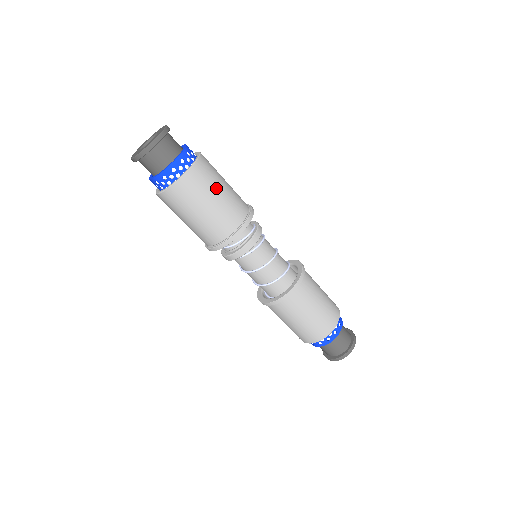
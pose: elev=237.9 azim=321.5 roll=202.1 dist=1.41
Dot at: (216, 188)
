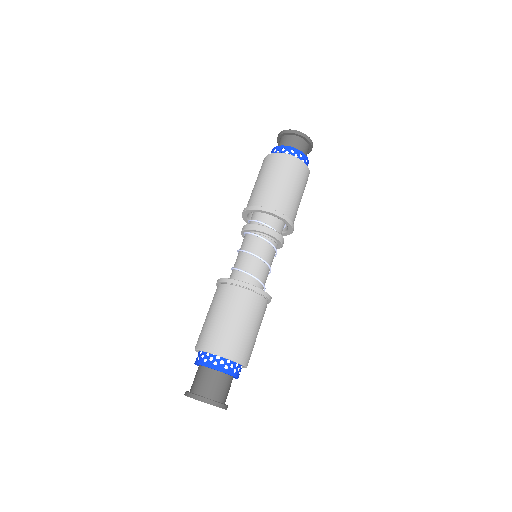
Dot at: (287, 179)
